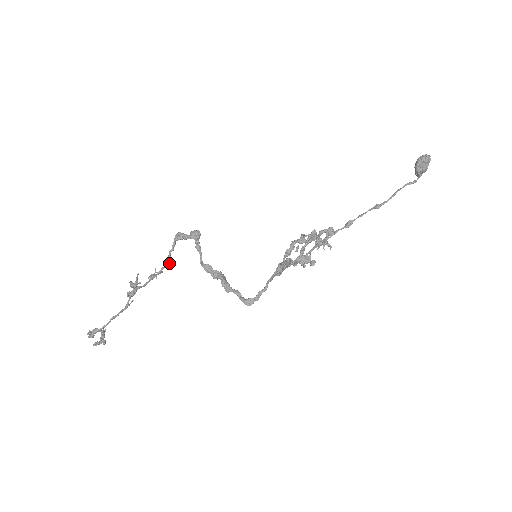
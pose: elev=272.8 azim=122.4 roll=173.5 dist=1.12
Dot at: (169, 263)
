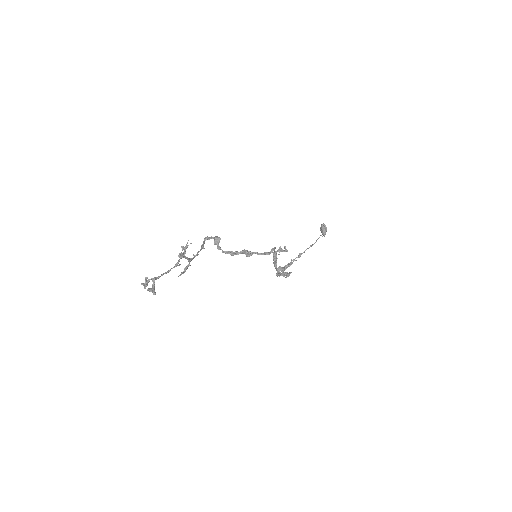
Dot at: occluded
